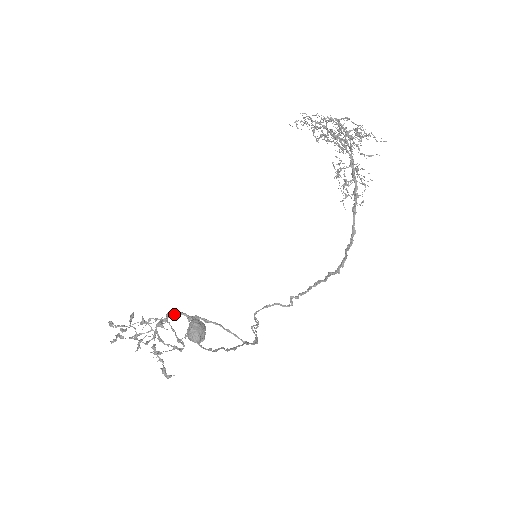
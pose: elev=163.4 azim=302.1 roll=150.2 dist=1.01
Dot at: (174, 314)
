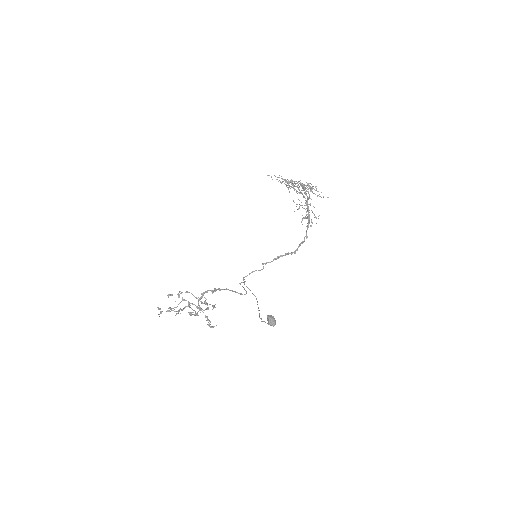
Dot at: occluded
